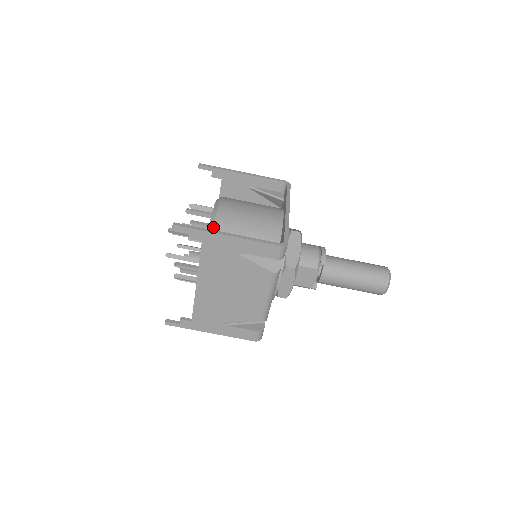
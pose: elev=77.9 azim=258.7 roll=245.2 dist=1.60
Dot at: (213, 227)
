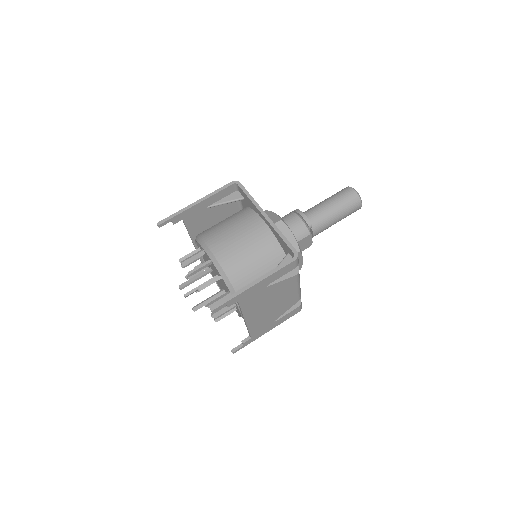
Dot at: (227, 277)
